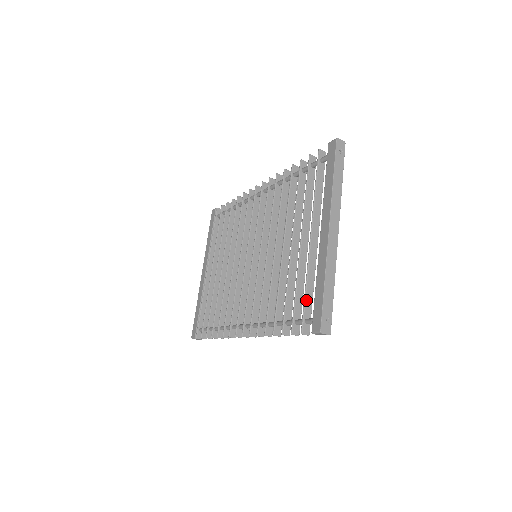
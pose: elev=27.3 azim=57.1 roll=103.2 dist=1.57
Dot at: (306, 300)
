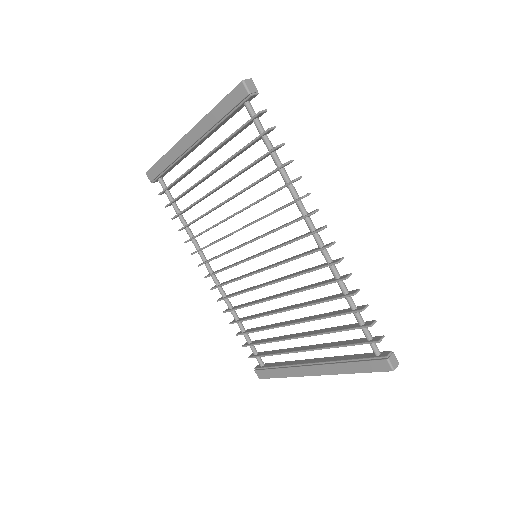
Dot at: occluded
